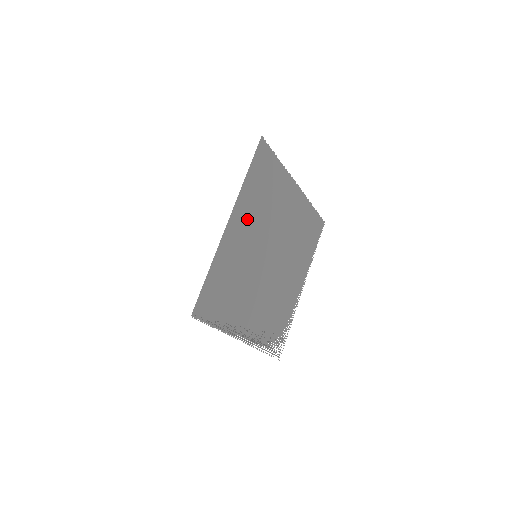
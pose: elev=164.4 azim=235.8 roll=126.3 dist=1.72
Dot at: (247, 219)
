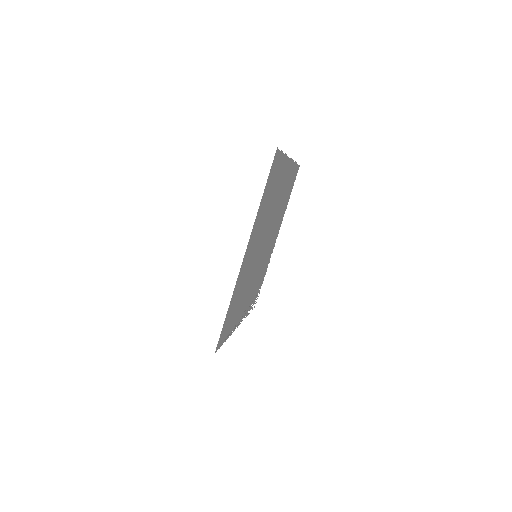
Dot at: (255, 236)
